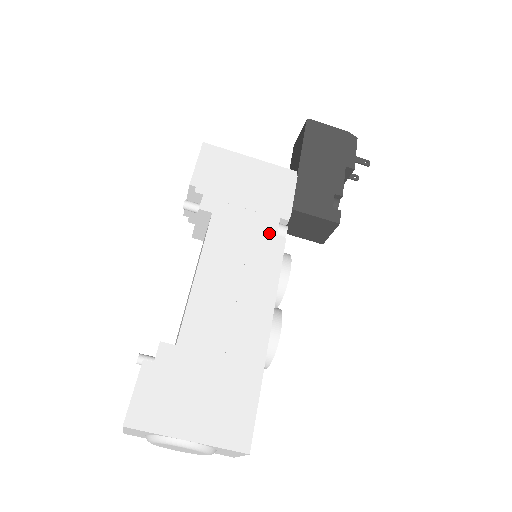
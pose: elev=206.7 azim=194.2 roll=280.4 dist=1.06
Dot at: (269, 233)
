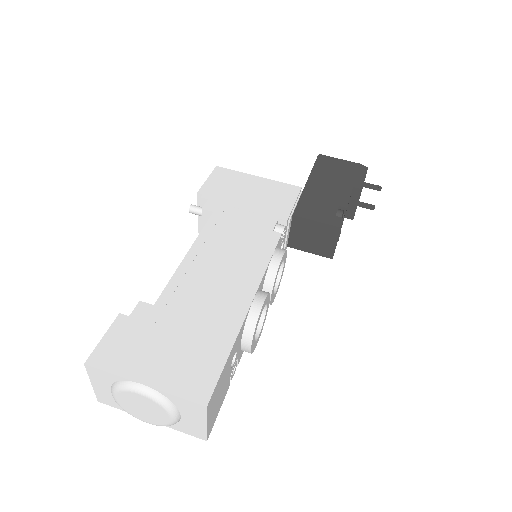
Dot at: (265, 229)
